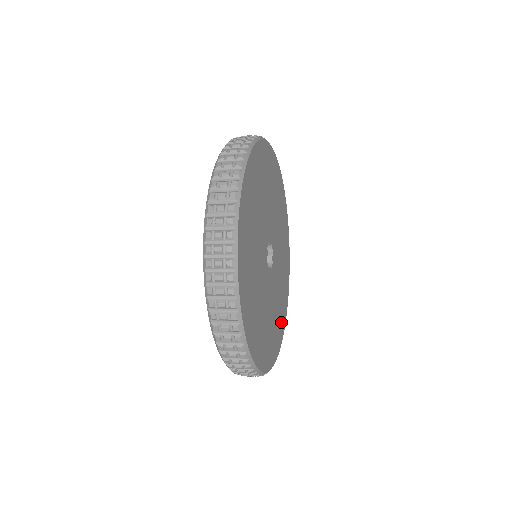
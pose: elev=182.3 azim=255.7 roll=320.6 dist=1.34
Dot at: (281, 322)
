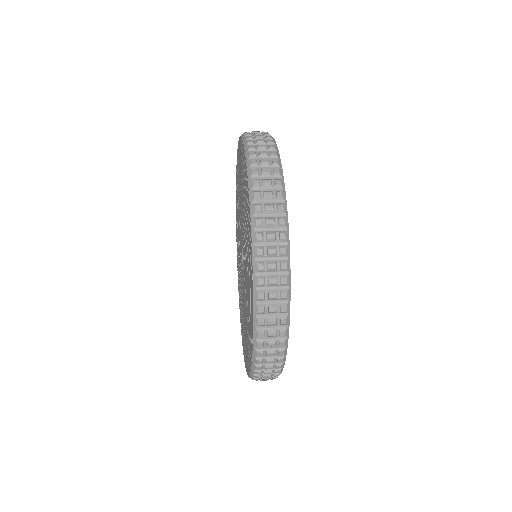
Dot at: occluded
